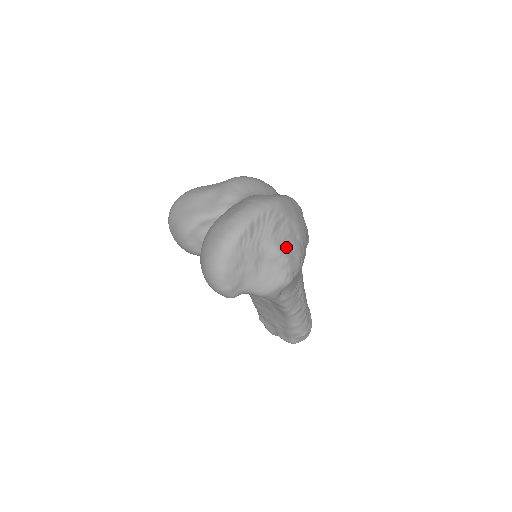
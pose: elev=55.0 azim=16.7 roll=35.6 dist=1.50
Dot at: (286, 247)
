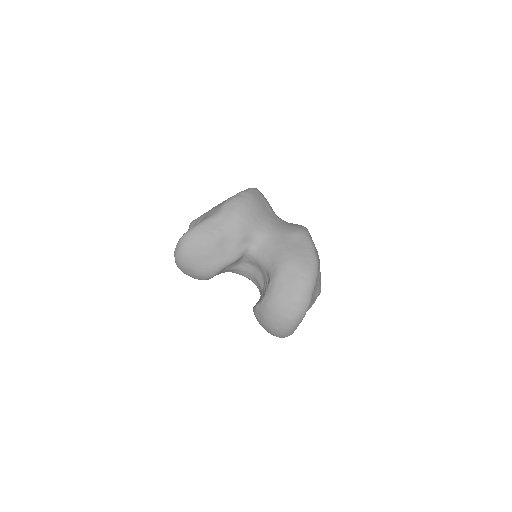
Dot at: (320, 285)
